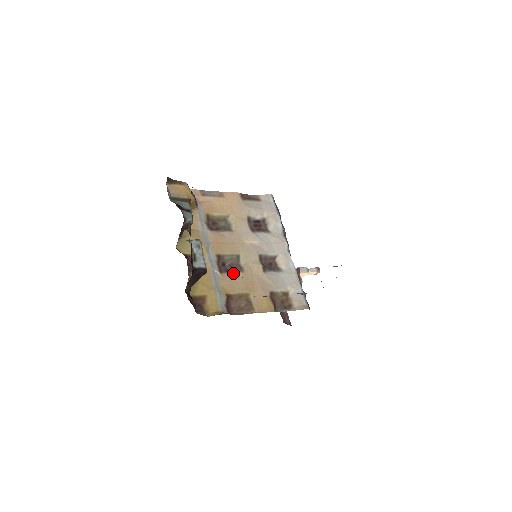
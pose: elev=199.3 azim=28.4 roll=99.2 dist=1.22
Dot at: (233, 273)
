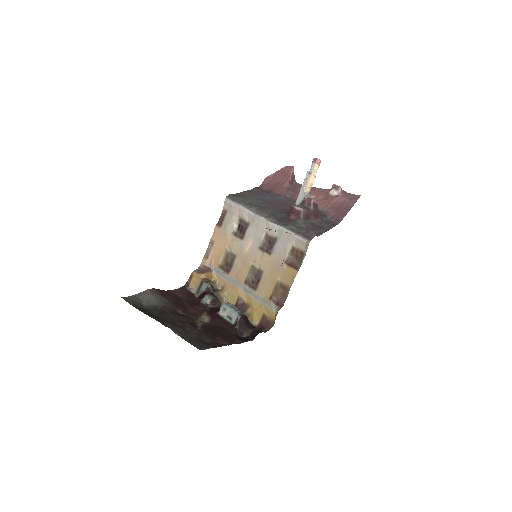
Dot at: (260, 280)
